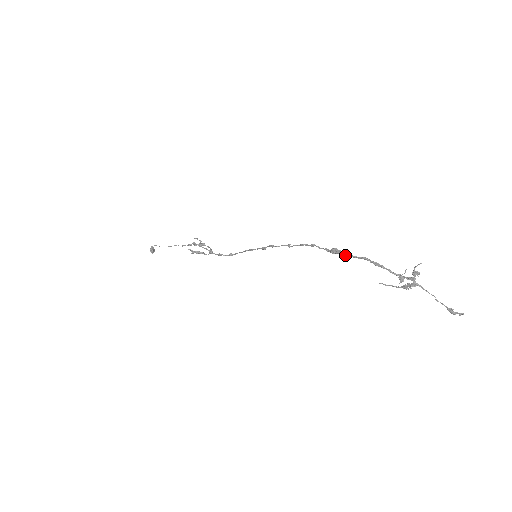
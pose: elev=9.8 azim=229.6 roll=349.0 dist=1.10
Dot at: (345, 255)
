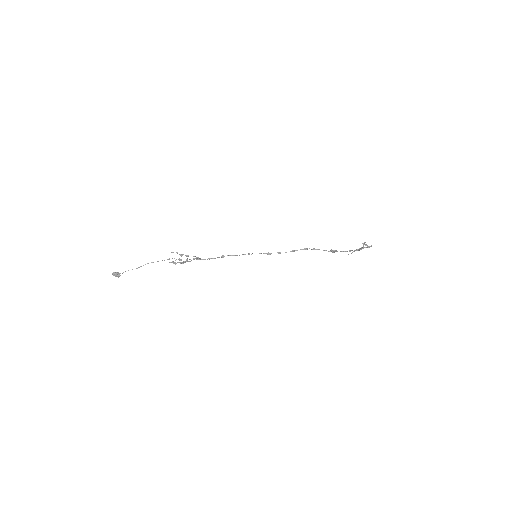
Dot at: occluded
